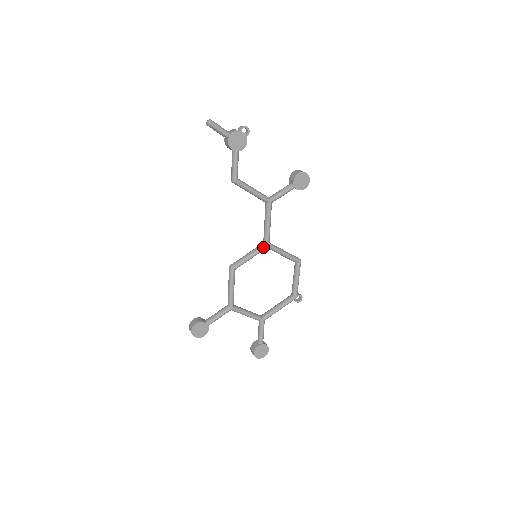
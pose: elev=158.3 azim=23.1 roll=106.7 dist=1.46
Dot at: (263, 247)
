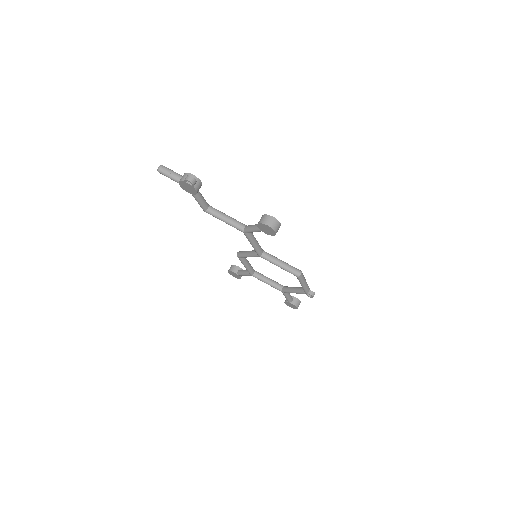
Dot at: (256, 255)
